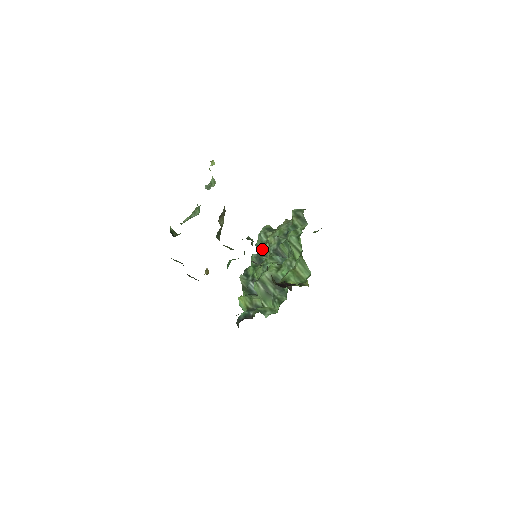
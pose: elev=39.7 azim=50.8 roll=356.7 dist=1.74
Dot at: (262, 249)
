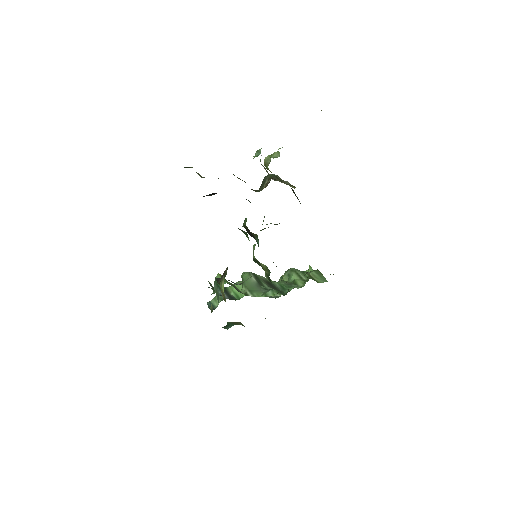
Dot at: occluded
